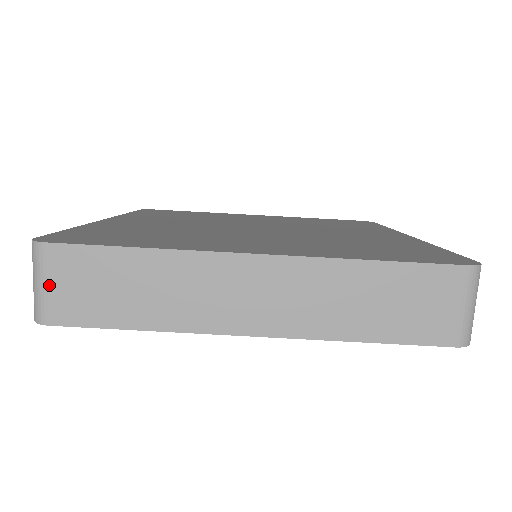
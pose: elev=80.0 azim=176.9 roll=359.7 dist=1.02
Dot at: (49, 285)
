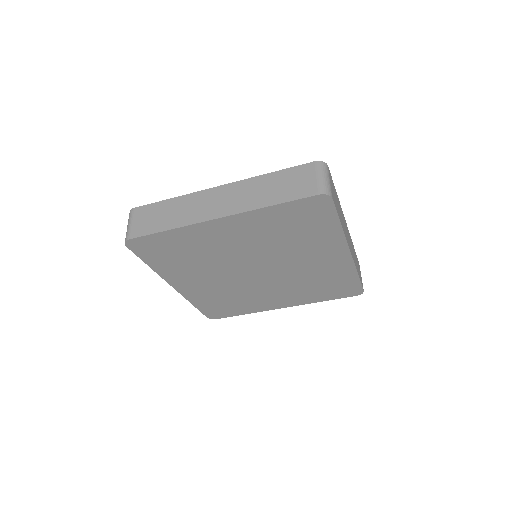
Dot at: (133, 223)
